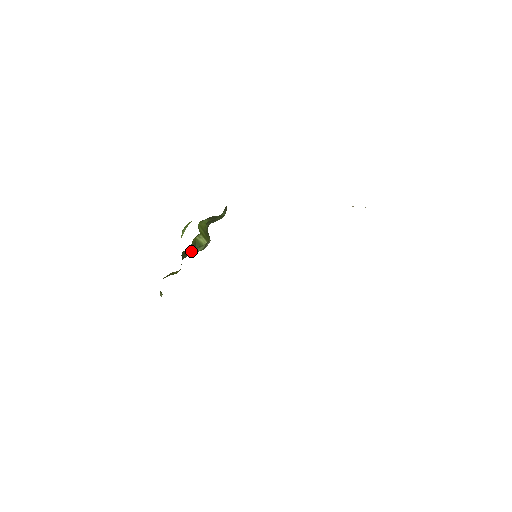
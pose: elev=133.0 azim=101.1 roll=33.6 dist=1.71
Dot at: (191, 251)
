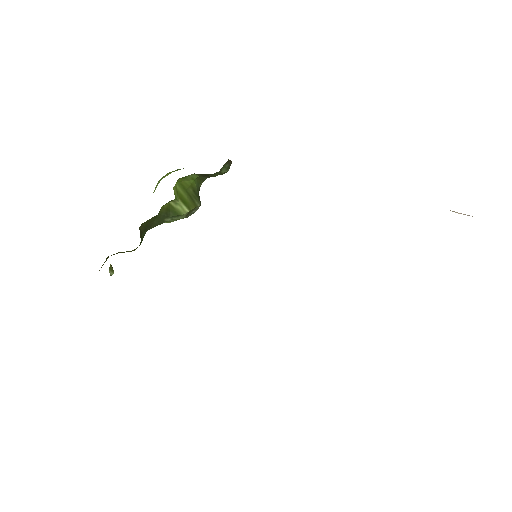
Dot at: (161, 220)
